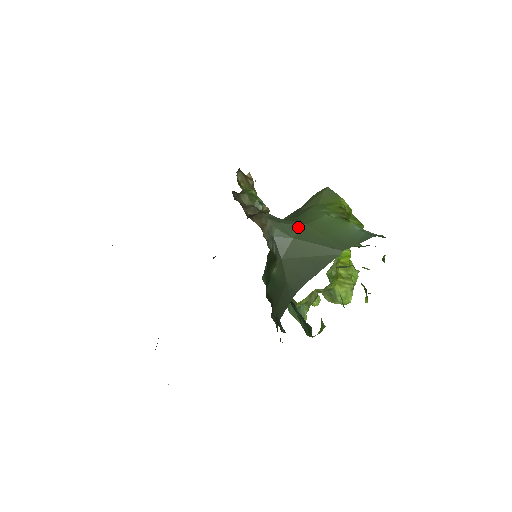
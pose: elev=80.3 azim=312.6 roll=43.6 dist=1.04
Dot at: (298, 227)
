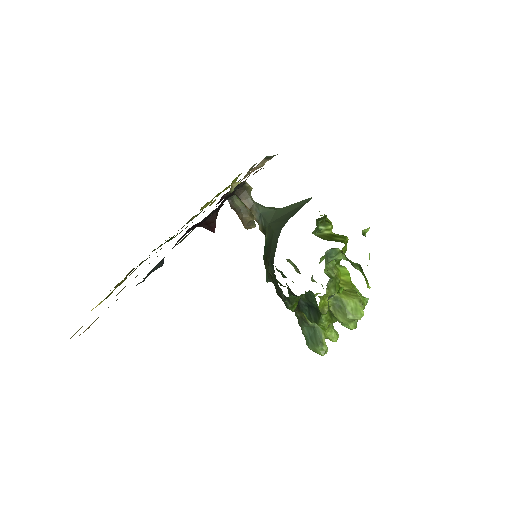
Dot at: occluded
